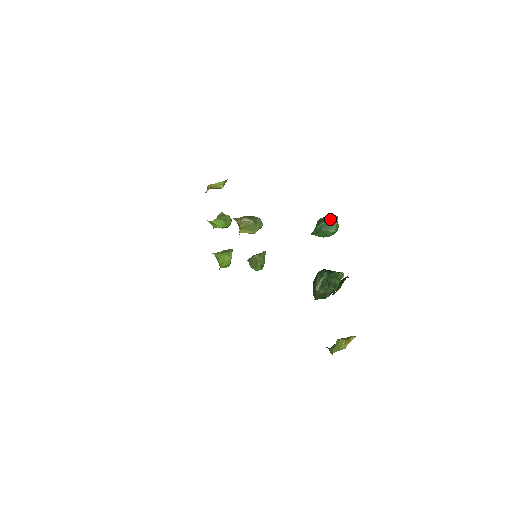
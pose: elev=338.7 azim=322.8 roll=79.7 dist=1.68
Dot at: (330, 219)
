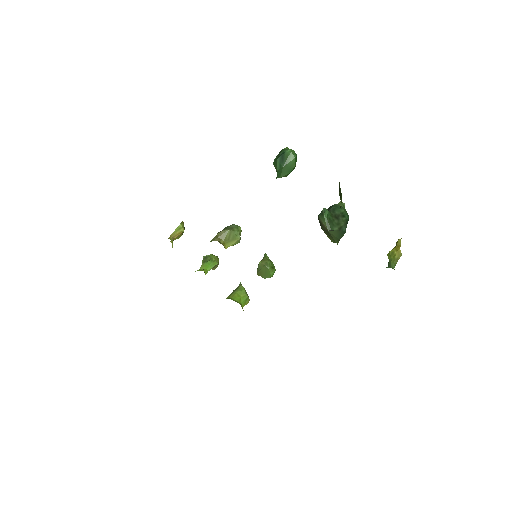
Dot at: (282, 152)
